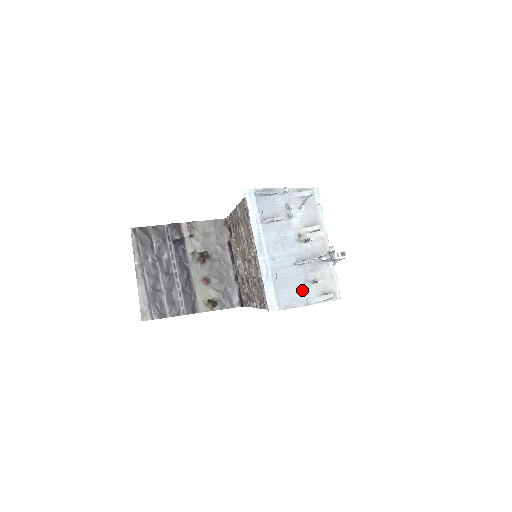
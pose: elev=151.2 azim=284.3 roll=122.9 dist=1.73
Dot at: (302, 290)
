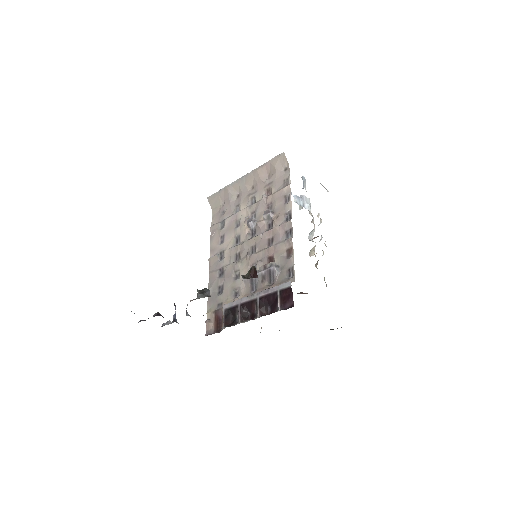
Dot at: occluded
